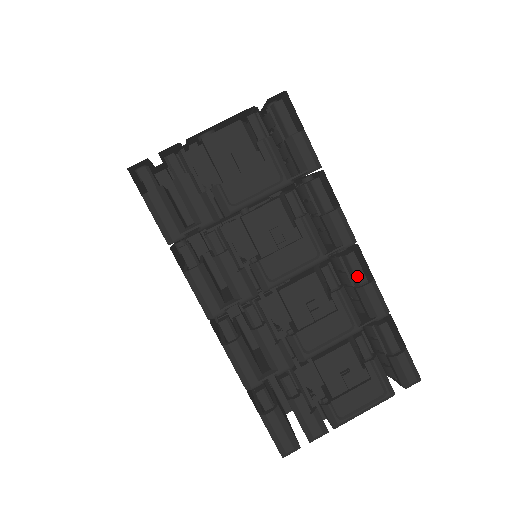
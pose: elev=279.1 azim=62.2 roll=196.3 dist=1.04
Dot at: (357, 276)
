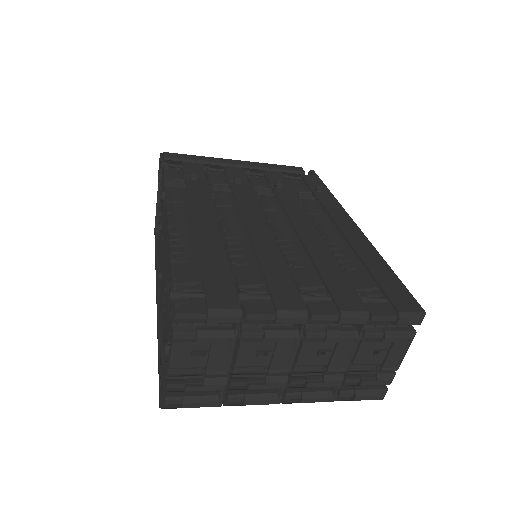
Dot at: (329, 320)
